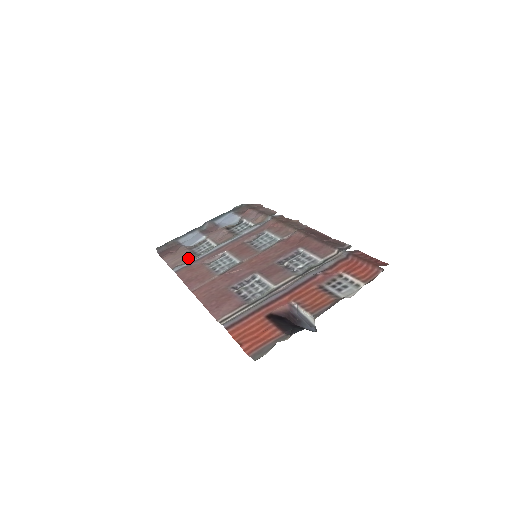
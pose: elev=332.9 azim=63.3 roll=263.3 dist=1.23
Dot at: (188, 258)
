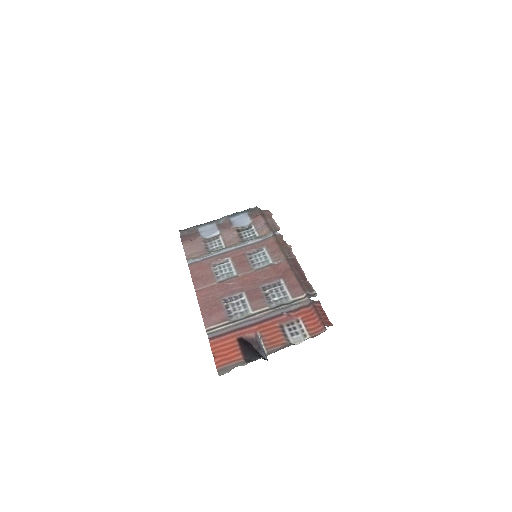
Dot at: (201, 253)
